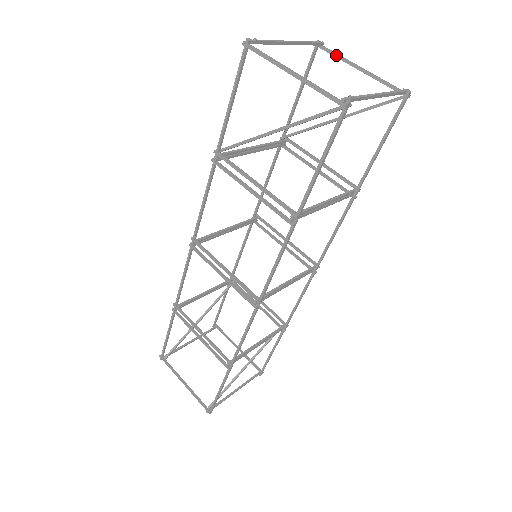
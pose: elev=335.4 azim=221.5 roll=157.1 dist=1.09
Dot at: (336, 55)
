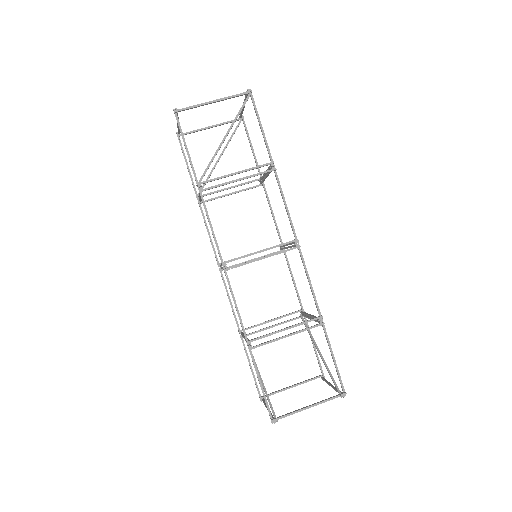
Dot at: (192, 131)
